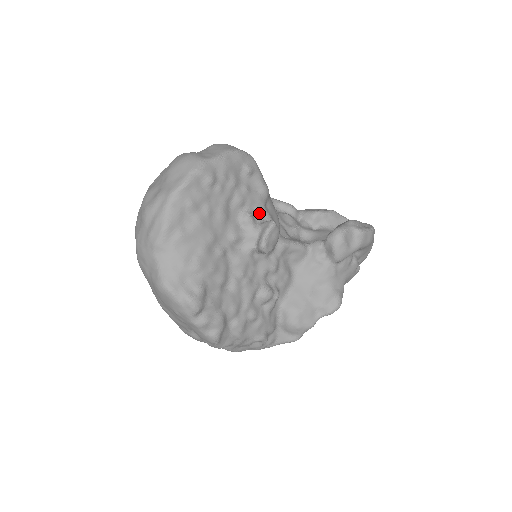
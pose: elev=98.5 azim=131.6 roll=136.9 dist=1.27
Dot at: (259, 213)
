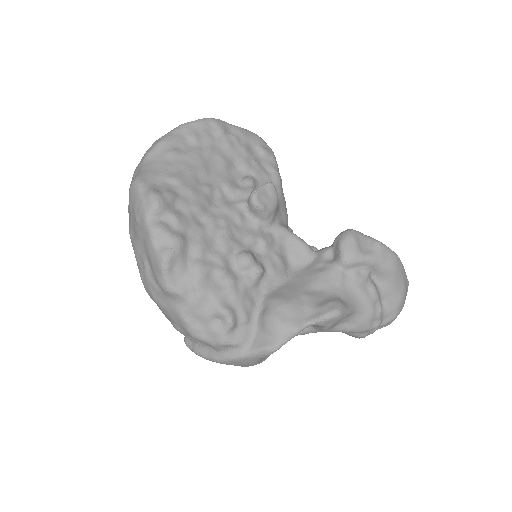
Dot at: occluded
